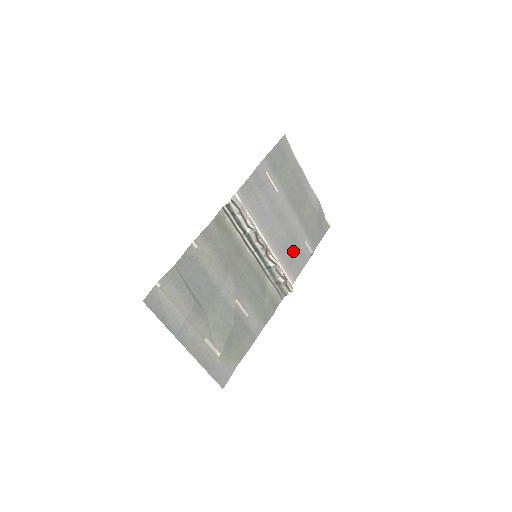
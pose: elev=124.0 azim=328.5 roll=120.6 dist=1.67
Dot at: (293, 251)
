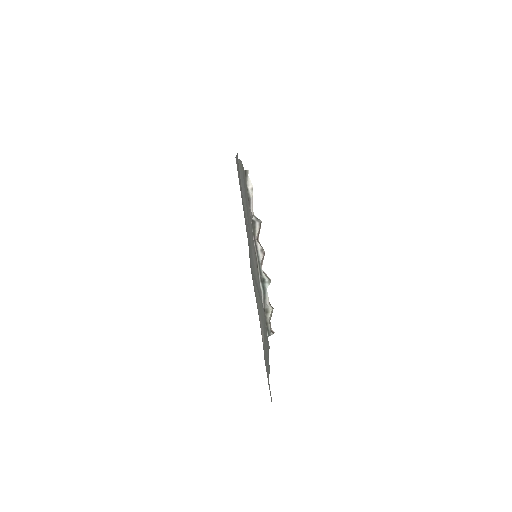
Dot at: occluded
